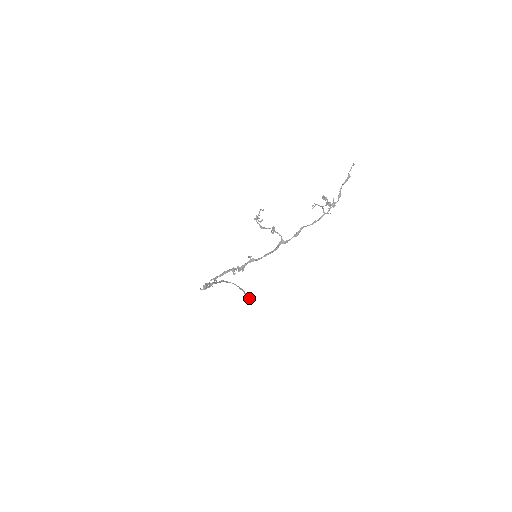
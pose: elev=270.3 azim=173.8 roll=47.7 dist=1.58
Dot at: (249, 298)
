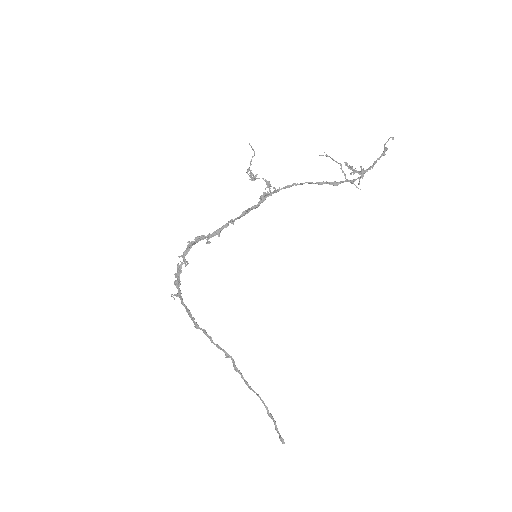
Dot at: (282, 442)
